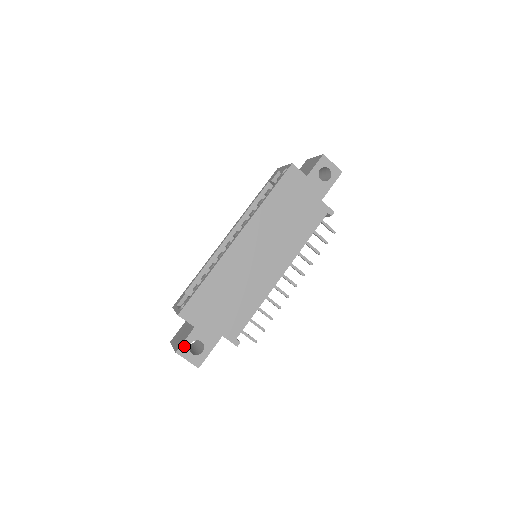
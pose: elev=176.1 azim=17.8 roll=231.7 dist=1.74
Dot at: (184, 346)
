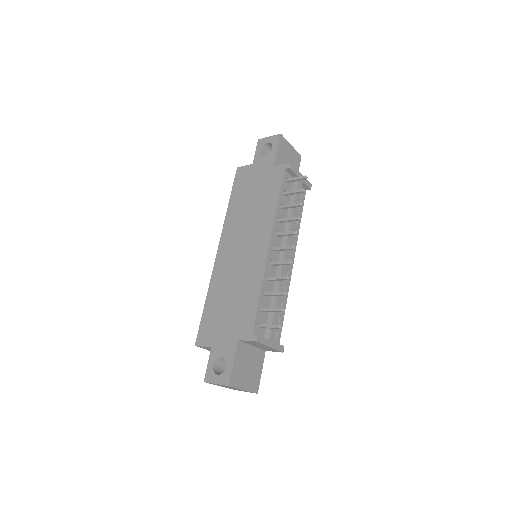
Dot at: (209, 371)
